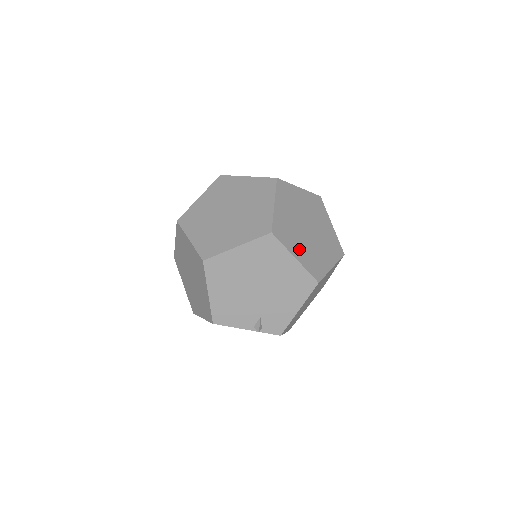
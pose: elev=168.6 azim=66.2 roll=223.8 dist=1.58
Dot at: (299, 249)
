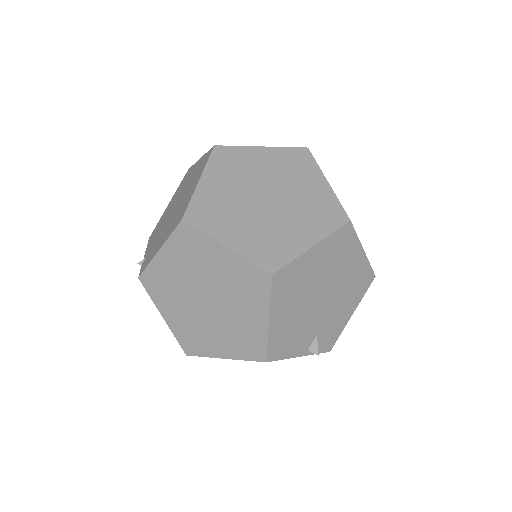
Dot at: occluded
